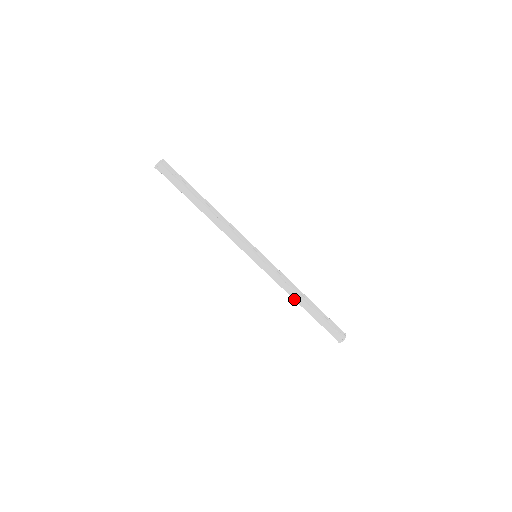
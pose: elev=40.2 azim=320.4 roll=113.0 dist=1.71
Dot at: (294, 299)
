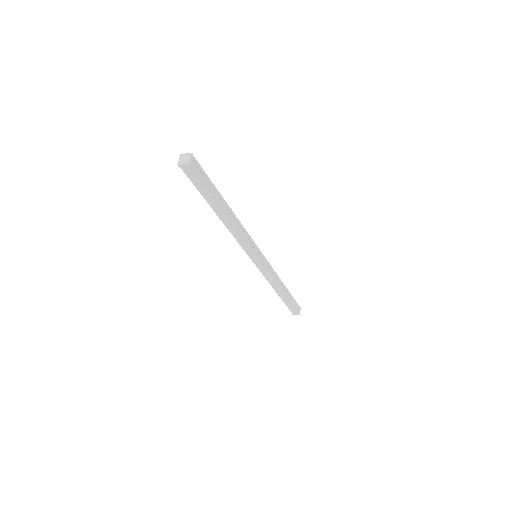
Dot at: (273, 288)
